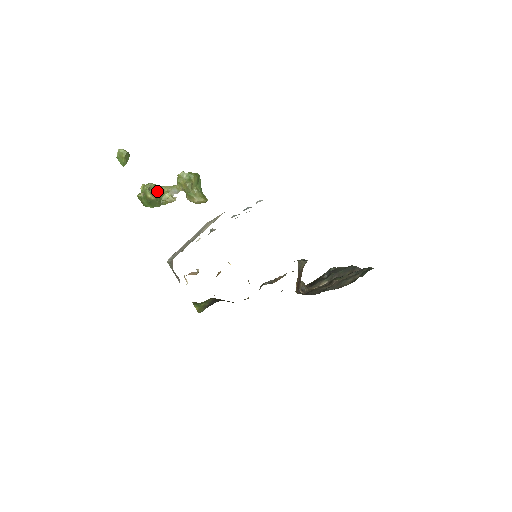
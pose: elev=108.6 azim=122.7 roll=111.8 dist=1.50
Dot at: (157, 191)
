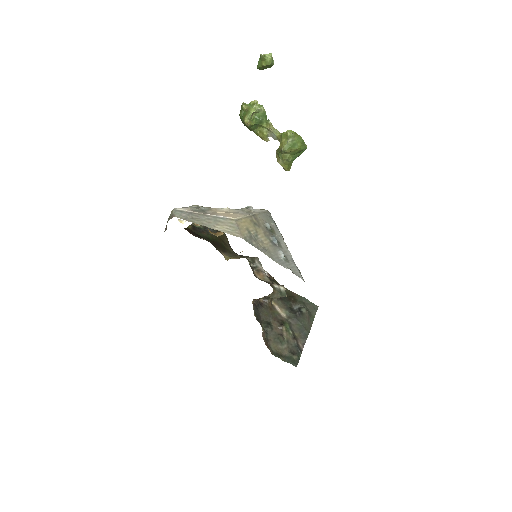
Dot at: (260, 120)
